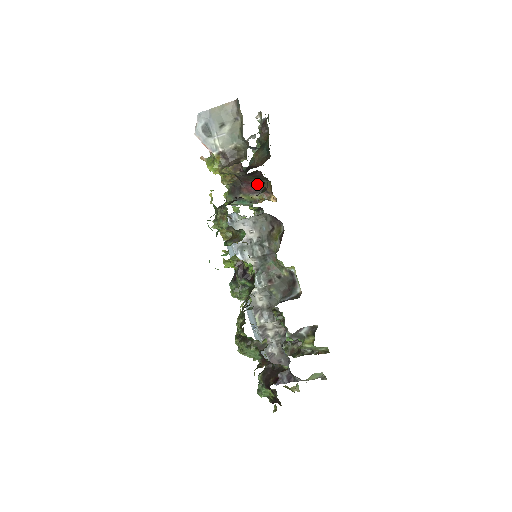
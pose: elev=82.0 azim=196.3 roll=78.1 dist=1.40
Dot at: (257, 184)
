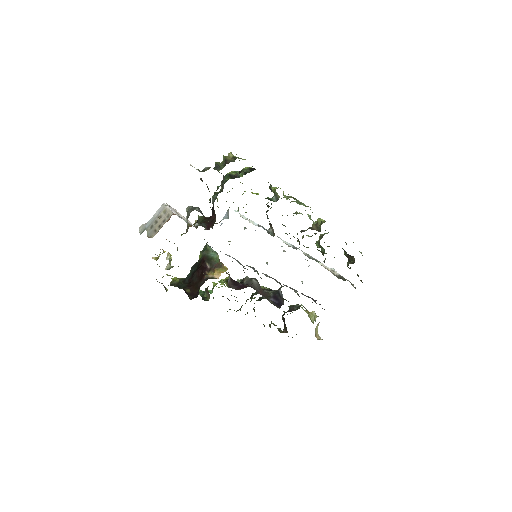
Dot at: occluded
